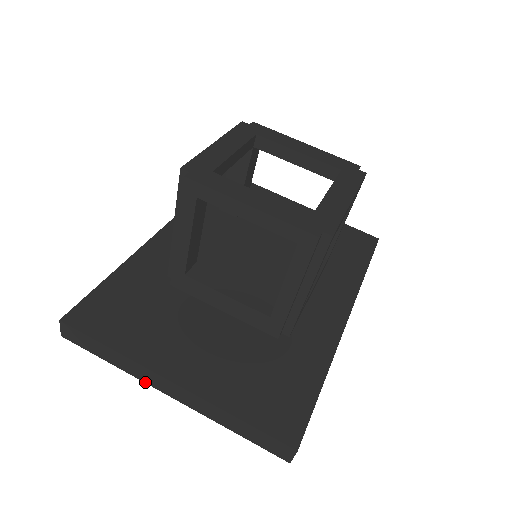
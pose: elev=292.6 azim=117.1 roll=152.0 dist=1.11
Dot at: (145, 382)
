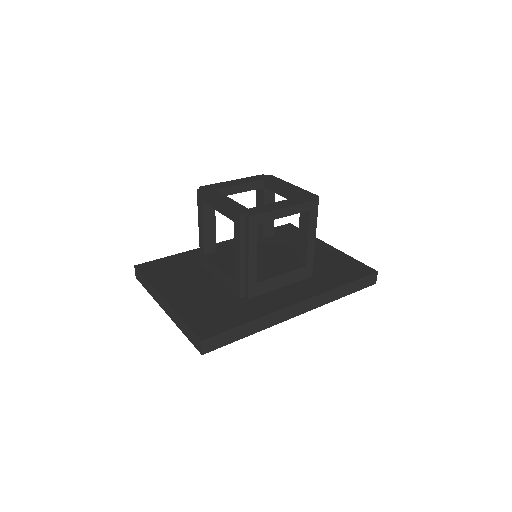
Dot at: (158, 303)
